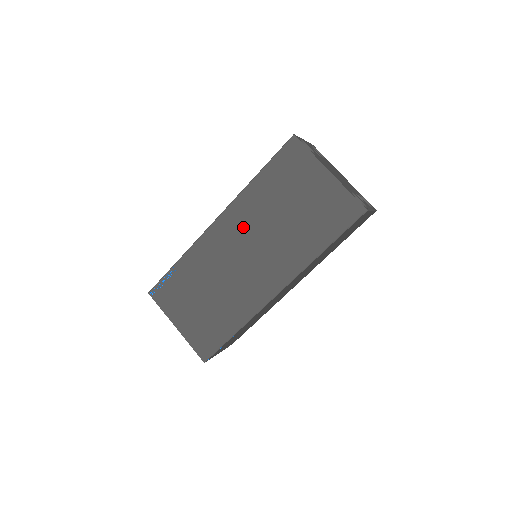
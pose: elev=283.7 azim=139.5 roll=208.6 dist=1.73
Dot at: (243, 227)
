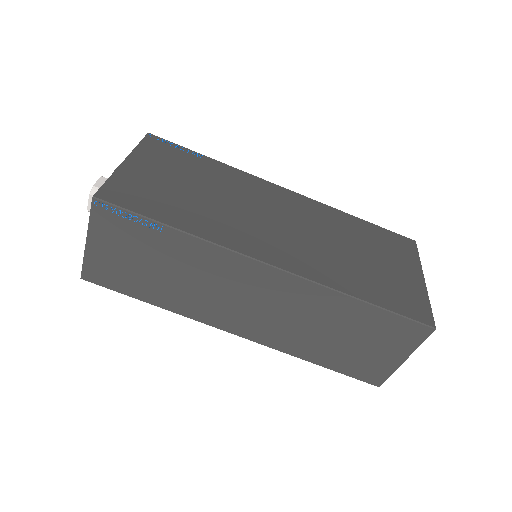
Dot at: (305, 214)
